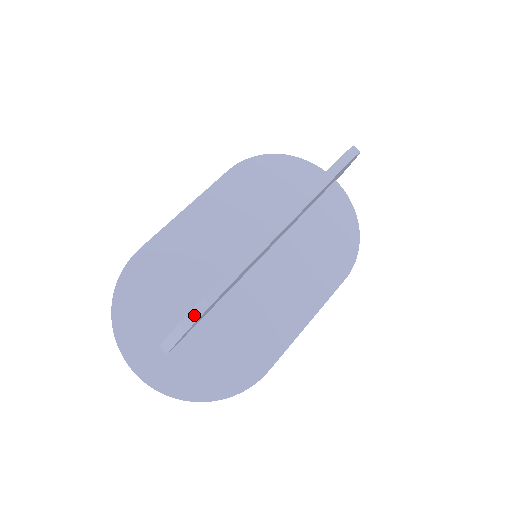
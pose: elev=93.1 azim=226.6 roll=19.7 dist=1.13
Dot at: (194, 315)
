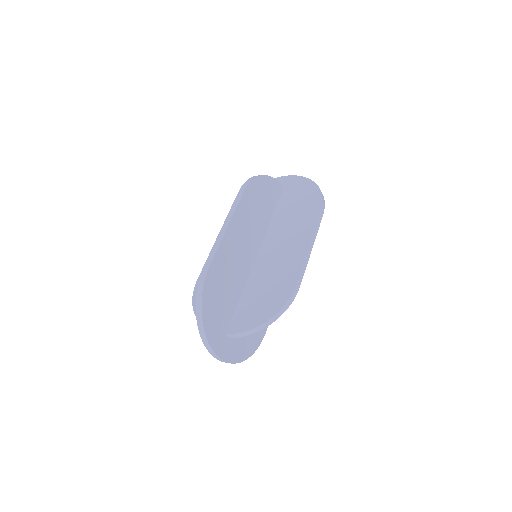
Dot at: (274, 319)
